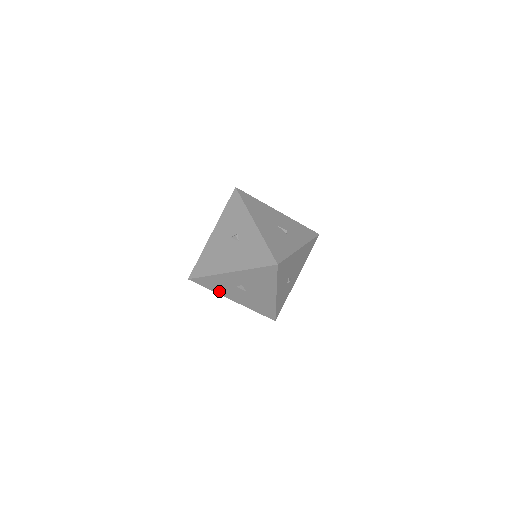
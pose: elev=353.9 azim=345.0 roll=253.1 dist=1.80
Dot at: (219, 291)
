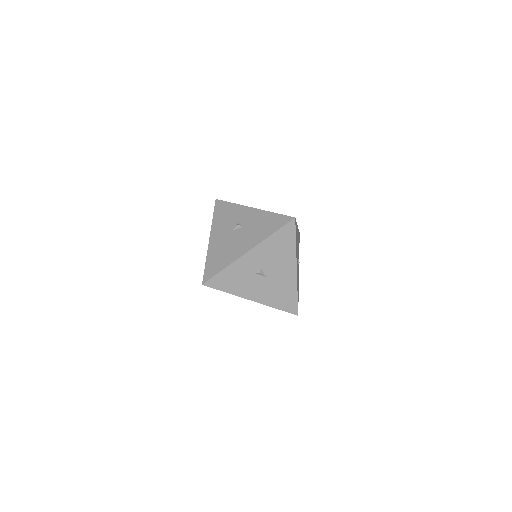
Dot at: (237, 290)
